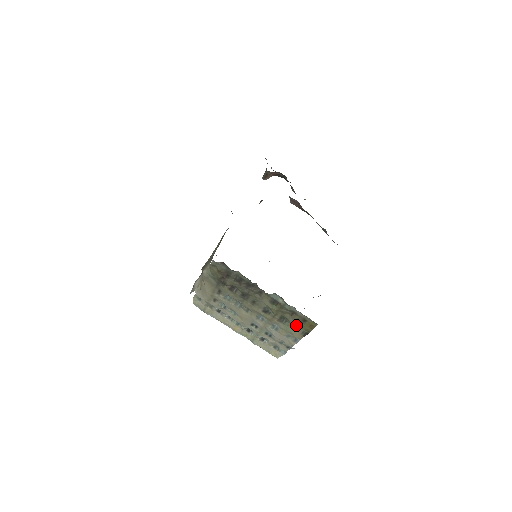
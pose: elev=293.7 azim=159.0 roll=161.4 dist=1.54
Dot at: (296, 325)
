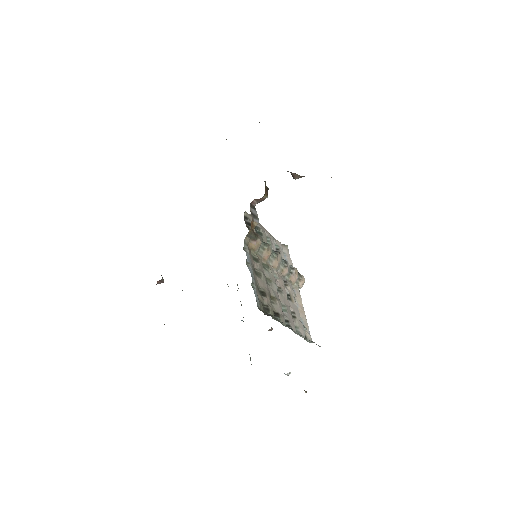
Dot at: occluded
